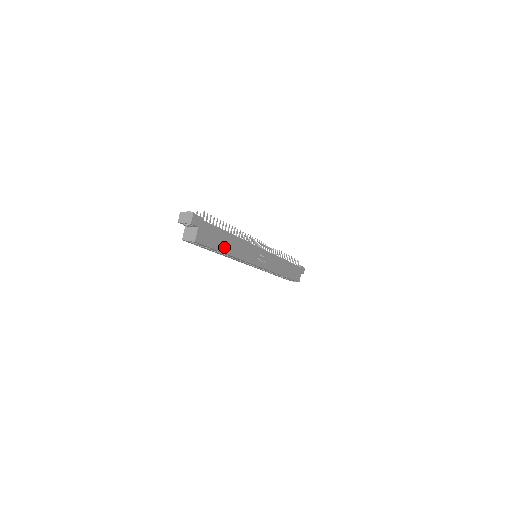
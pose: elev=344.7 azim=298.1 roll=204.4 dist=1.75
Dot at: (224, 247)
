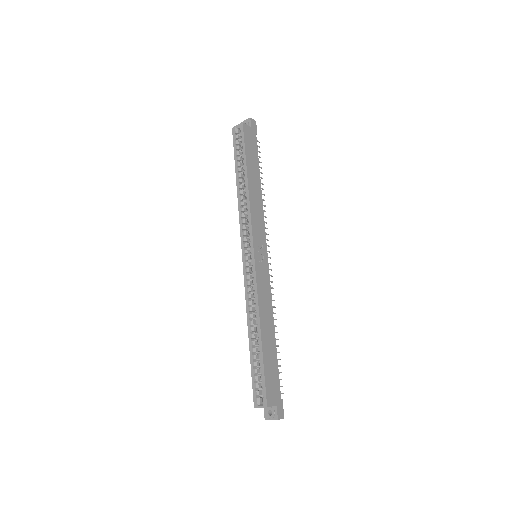
Dot at: (250, 170)
